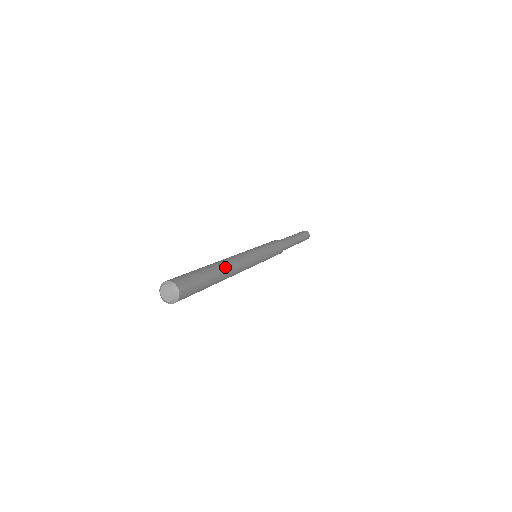
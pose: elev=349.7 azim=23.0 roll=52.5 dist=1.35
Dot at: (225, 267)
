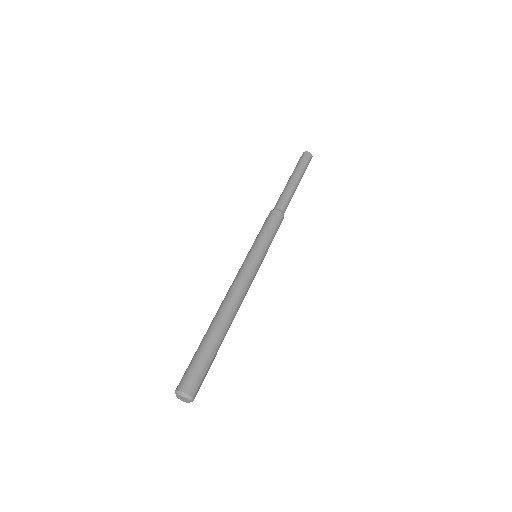
Dot at: (227, 321)
